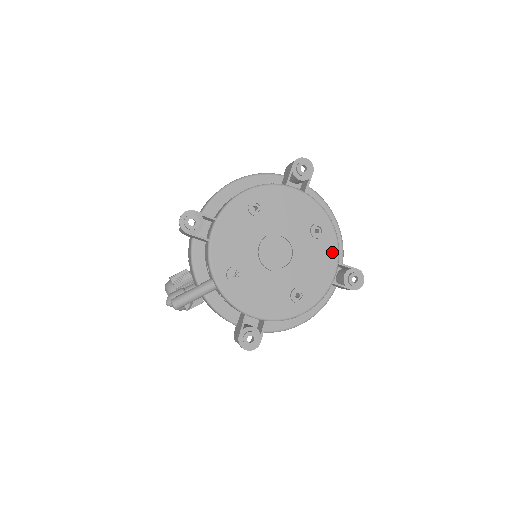
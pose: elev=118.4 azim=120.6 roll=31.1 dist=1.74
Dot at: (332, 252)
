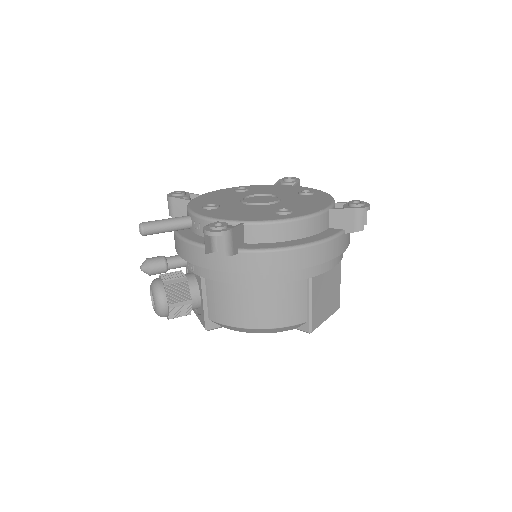
Dot at: (325, 198)
